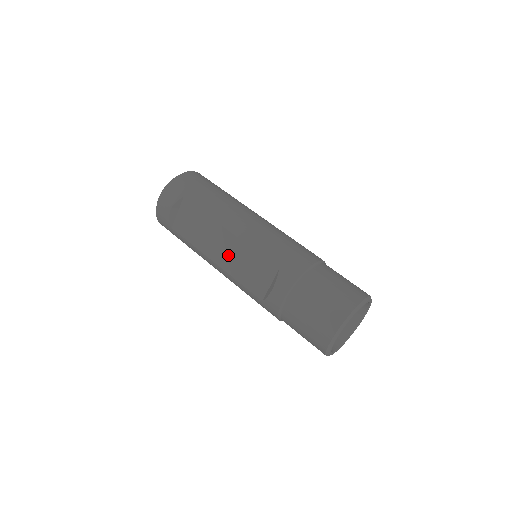
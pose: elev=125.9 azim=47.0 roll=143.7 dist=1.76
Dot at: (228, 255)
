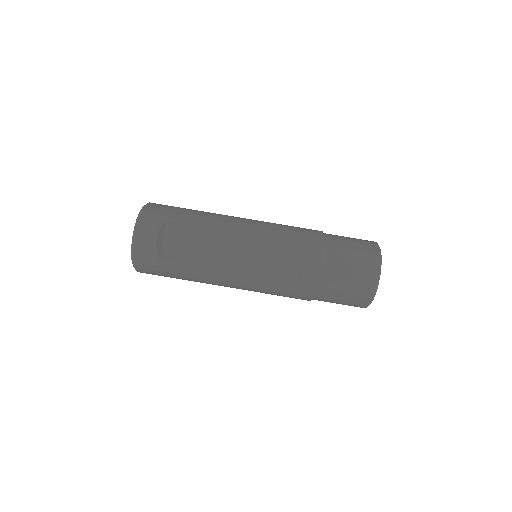
Dot at: (242, 256)
